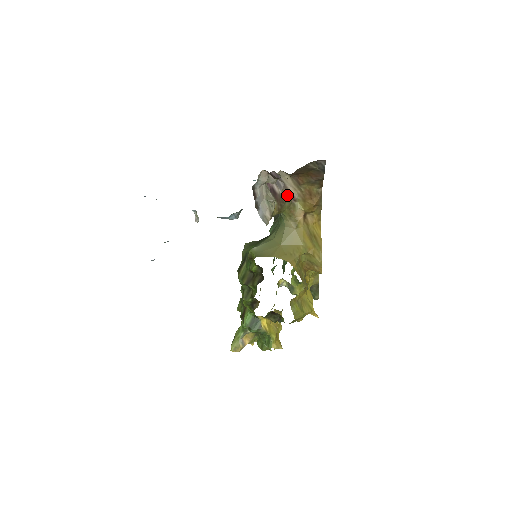
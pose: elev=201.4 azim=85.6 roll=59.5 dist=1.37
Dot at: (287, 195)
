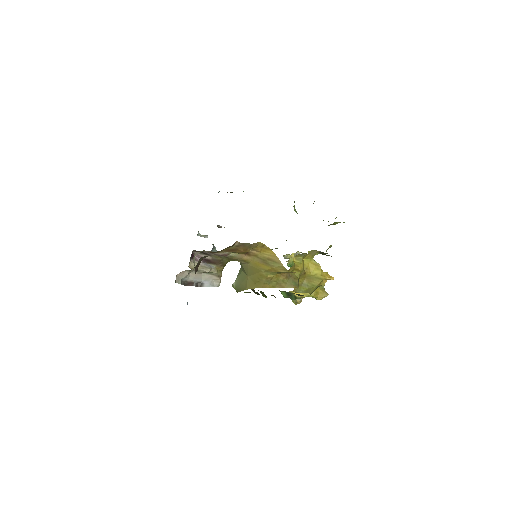
Dot at: (218, 256)
